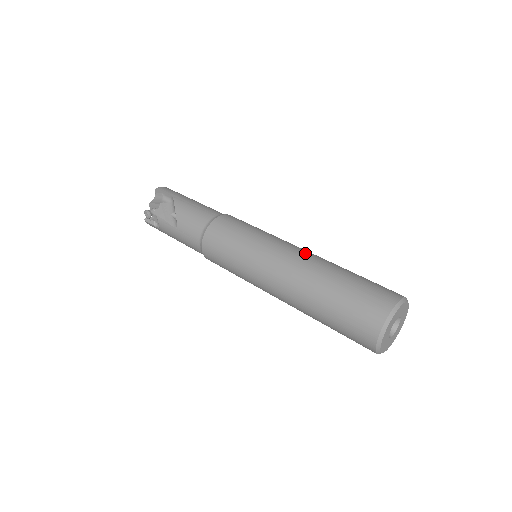
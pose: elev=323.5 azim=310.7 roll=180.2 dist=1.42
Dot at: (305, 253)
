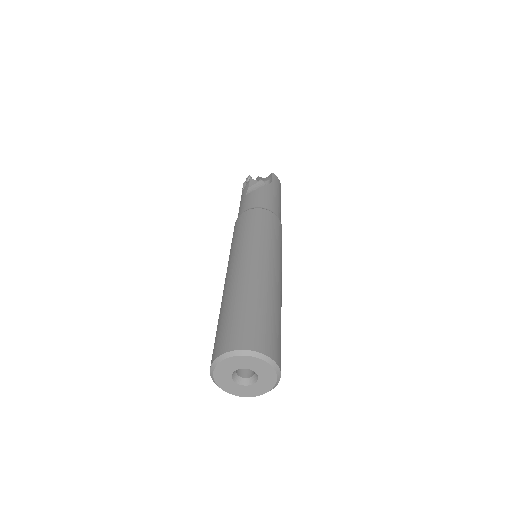
Dot at: (275, 276)
